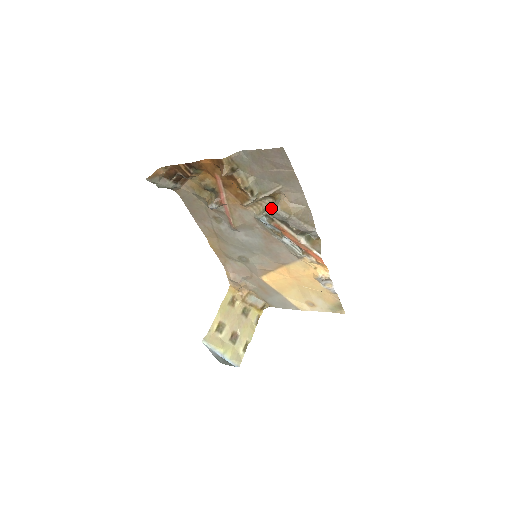
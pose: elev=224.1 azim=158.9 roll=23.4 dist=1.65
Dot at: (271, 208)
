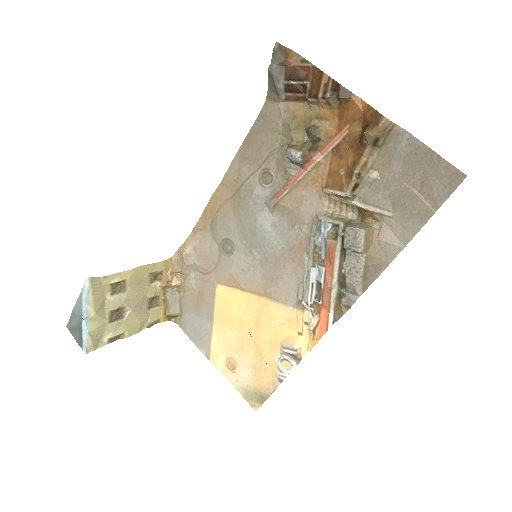
Dot at: (351, 224)
